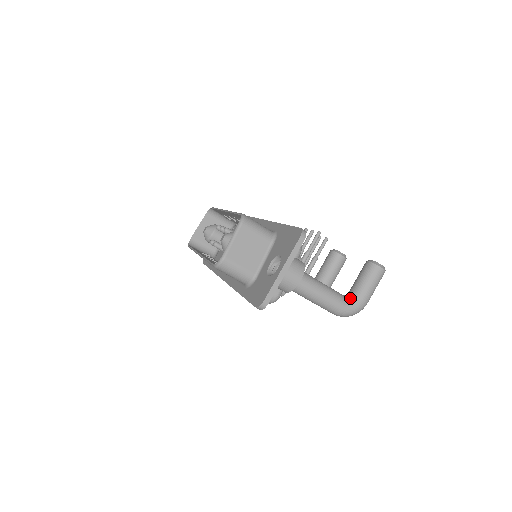
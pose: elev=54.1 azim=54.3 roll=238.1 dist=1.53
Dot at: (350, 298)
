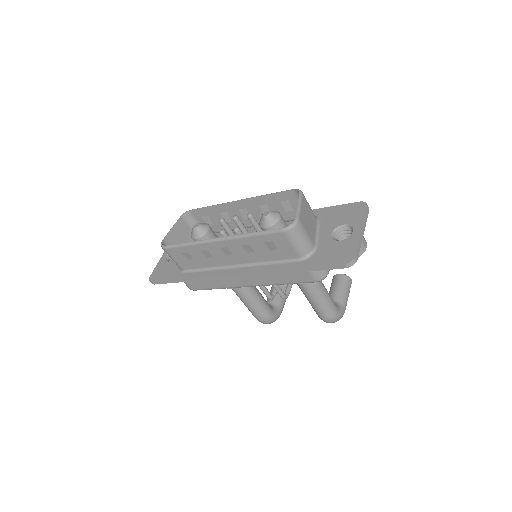
Dot at: (336, 303)
